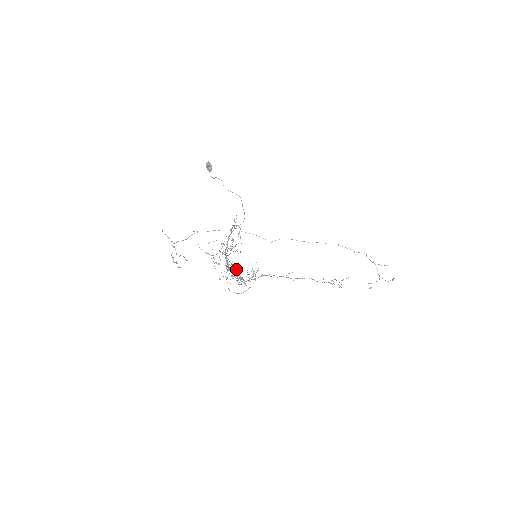
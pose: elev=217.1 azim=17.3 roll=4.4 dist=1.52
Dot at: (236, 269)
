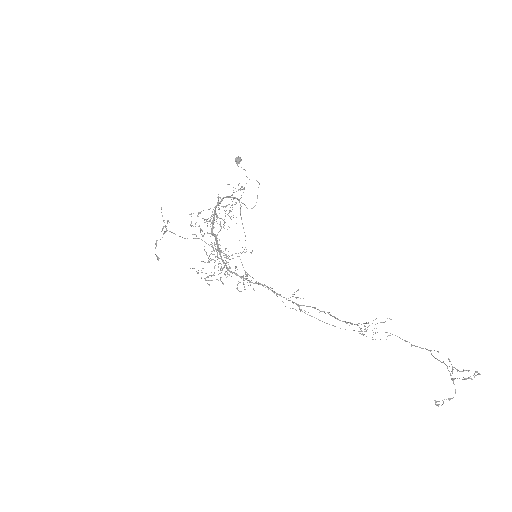
Dot at: (220, 226)
